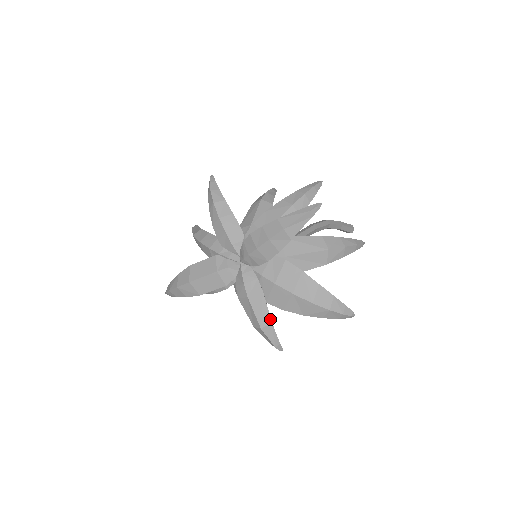
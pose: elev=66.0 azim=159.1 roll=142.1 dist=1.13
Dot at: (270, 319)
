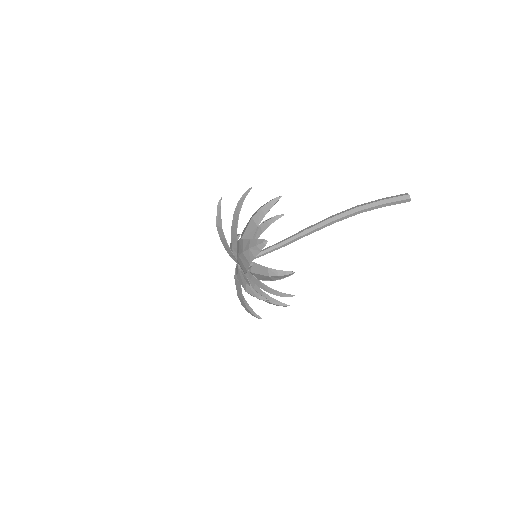
Dot at: (245, 282)
